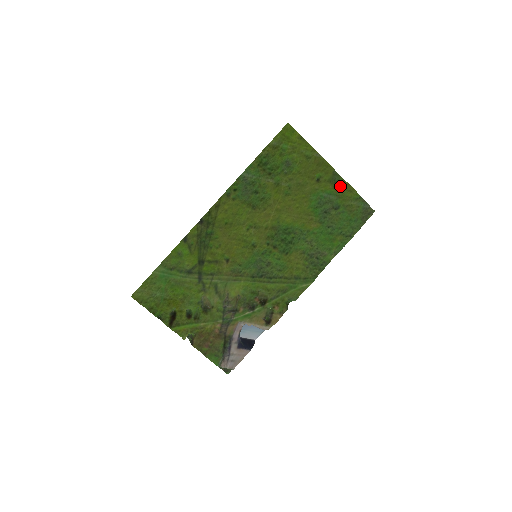
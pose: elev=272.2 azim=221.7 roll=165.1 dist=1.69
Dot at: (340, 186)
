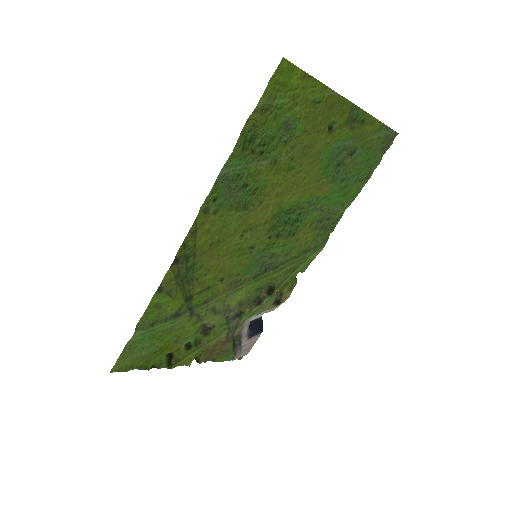
Dot at: (359, 123)
